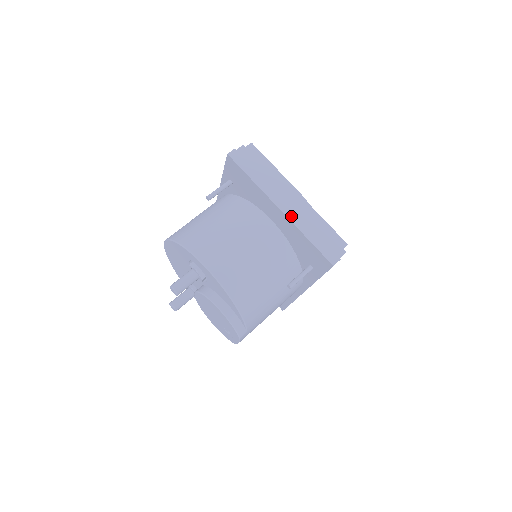
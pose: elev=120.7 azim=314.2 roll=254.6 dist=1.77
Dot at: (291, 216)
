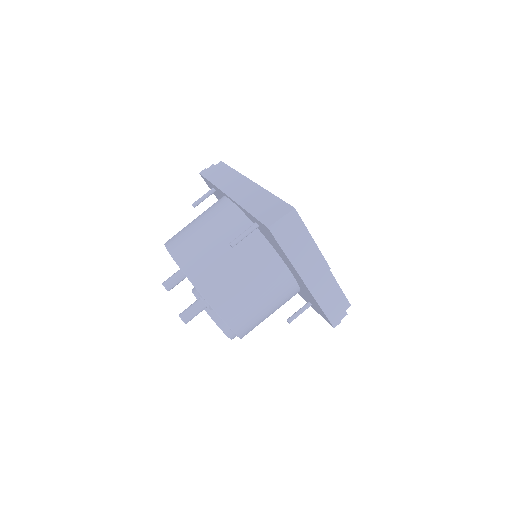
Dot at: (313, 289)
